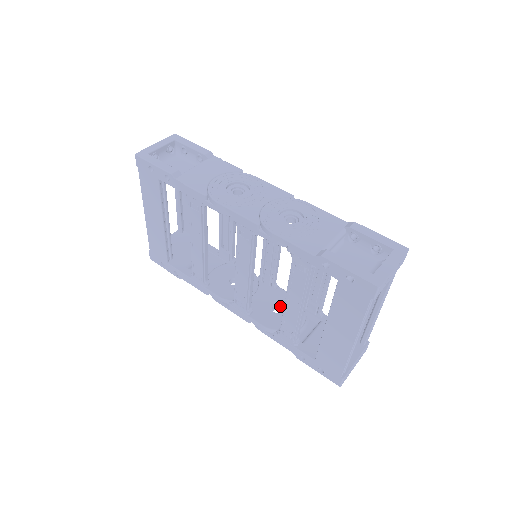
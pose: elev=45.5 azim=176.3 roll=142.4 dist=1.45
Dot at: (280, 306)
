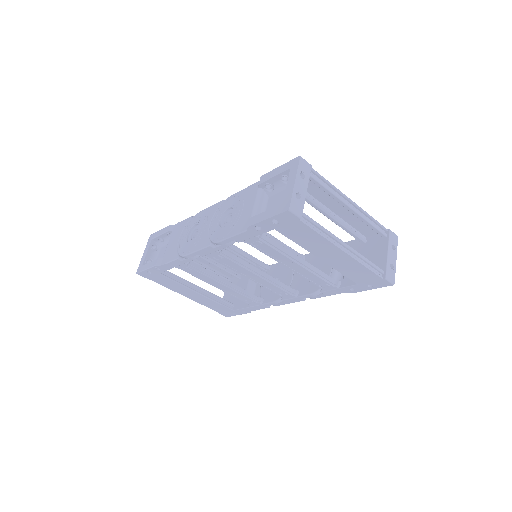
Dot at: occluded
